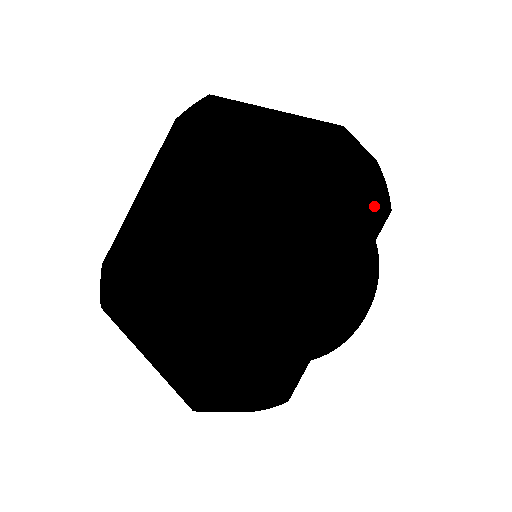
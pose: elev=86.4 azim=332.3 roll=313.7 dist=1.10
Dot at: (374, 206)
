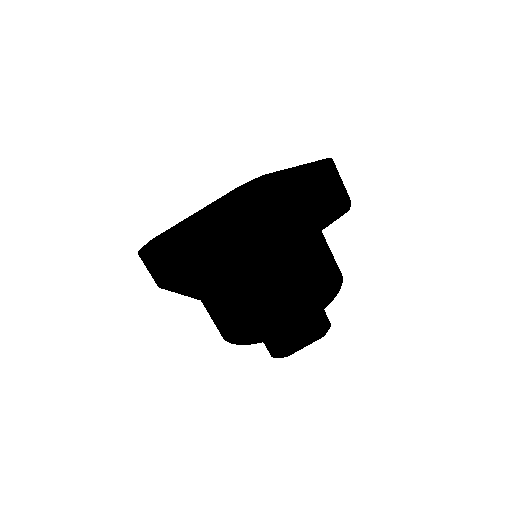
Dot at: (338, 193)
